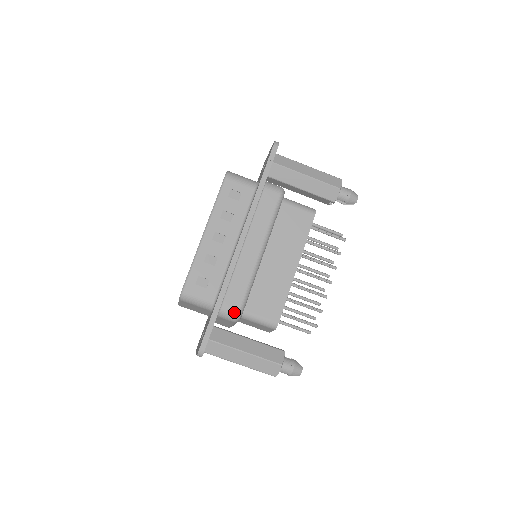
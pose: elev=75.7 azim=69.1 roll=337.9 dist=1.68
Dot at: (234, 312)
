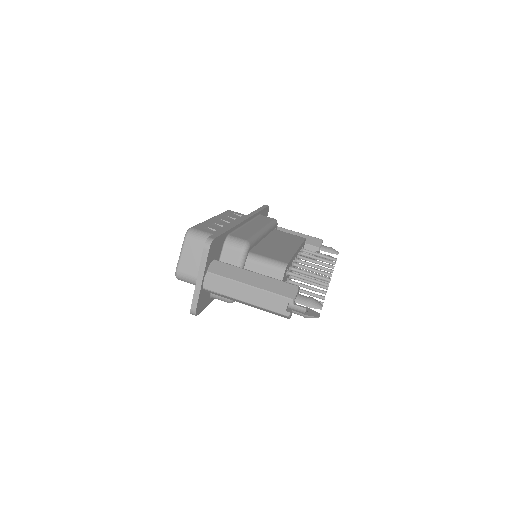
Dot at: (242, 239)
